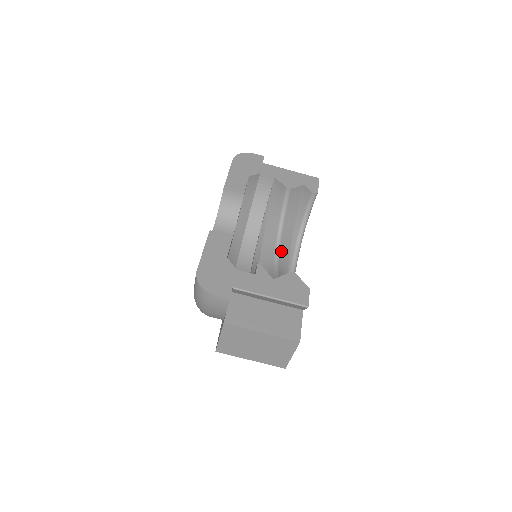
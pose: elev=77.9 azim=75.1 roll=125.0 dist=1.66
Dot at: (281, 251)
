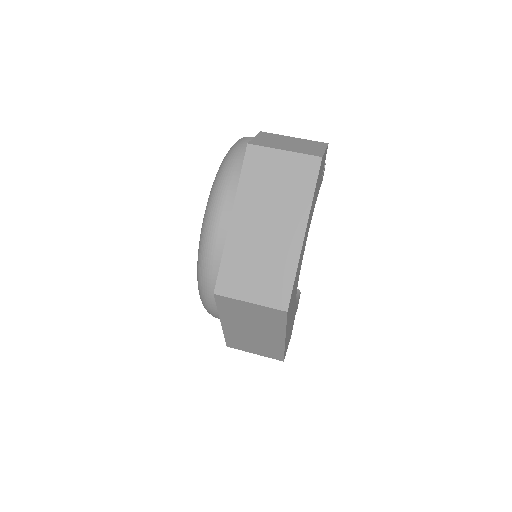
Dot at: occluded
